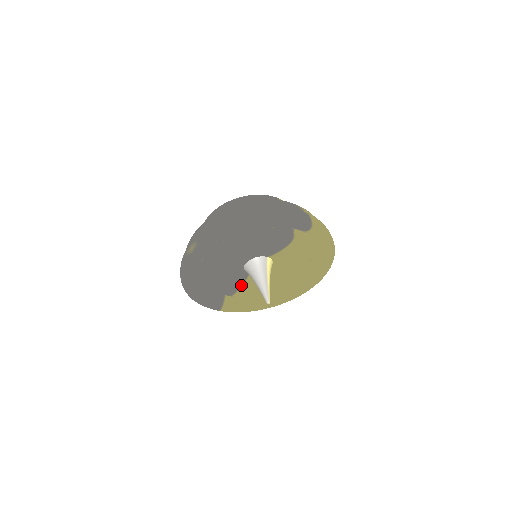
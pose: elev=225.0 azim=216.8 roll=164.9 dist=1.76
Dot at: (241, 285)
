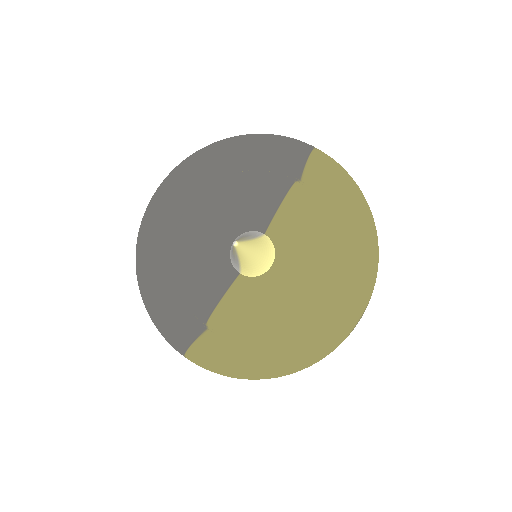
Dot at: (224, 293)
